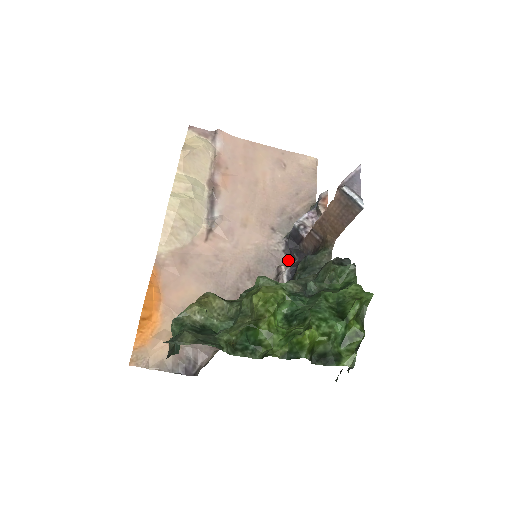
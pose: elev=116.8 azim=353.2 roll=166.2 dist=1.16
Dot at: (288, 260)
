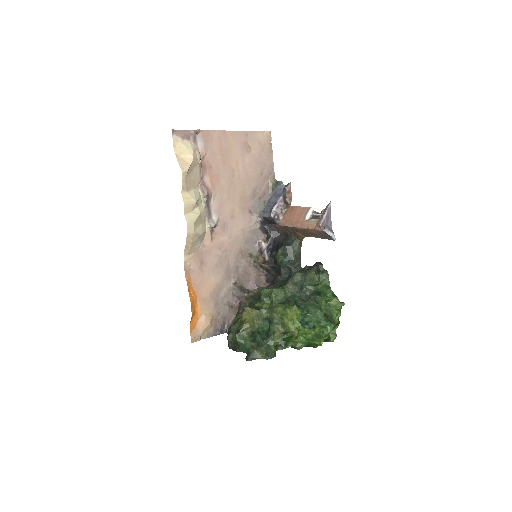
Dot at: (263, 234)
